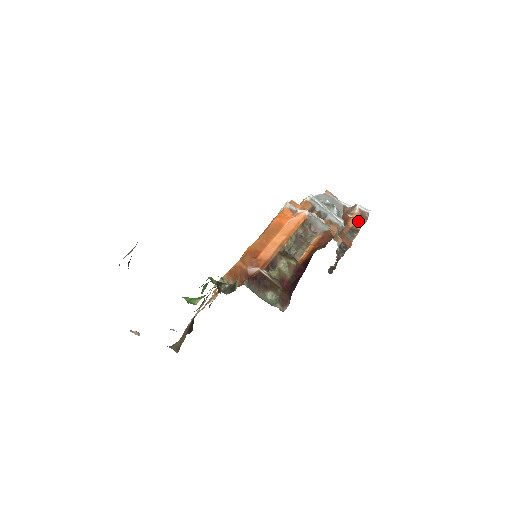
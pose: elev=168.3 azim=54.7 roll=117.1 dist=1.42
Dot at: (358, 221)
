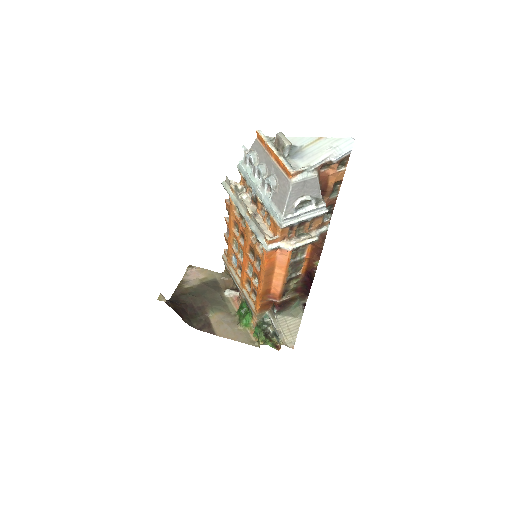
Dot at: (339, 173)
